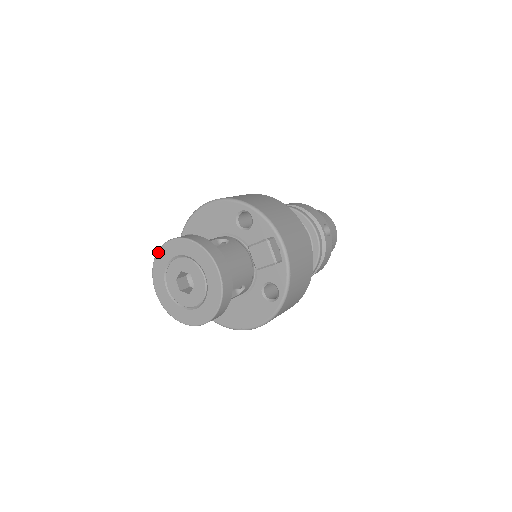
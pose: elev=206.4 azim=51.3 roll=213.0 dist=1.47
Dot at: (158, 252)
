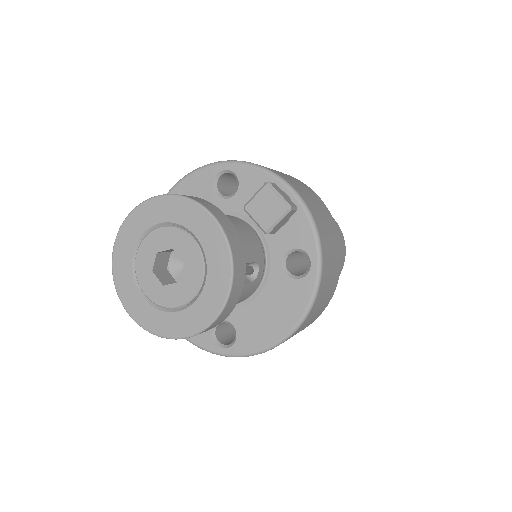
Dot at: (114, 245)
